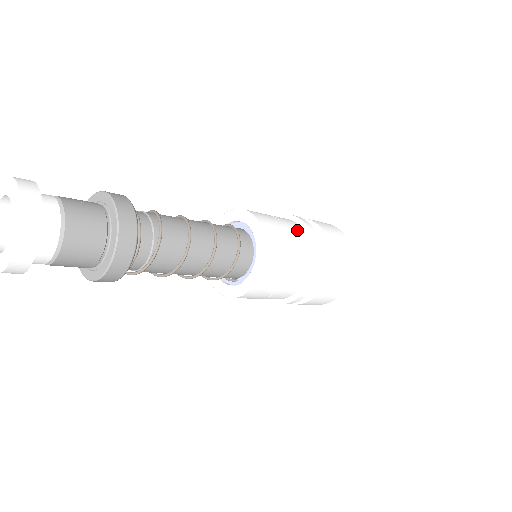
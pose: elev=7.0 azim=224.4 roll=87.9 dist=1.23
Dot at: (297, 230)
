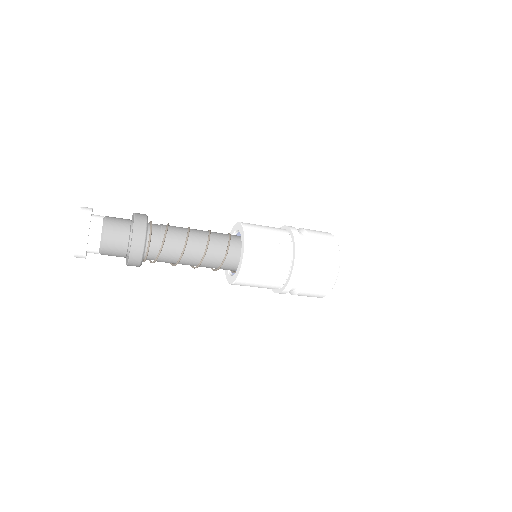
Dot at: (281, 233)
